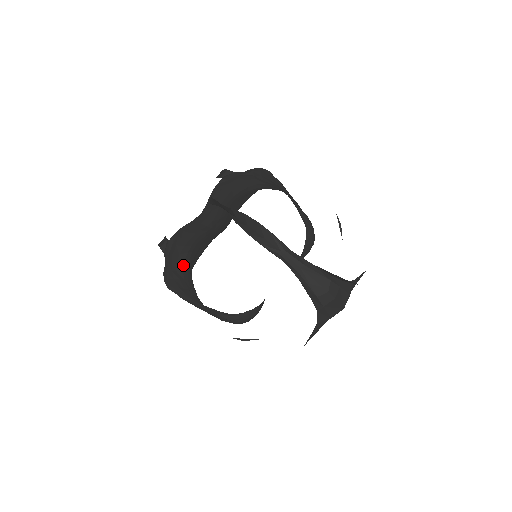
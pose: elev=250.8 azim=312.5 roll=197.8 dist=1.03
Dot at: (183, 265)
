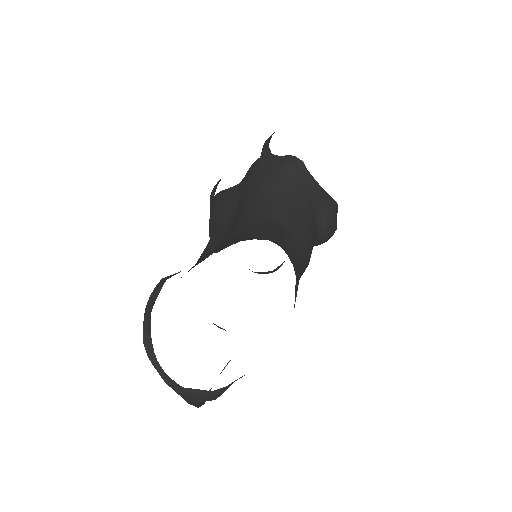
Dot at: occluded
